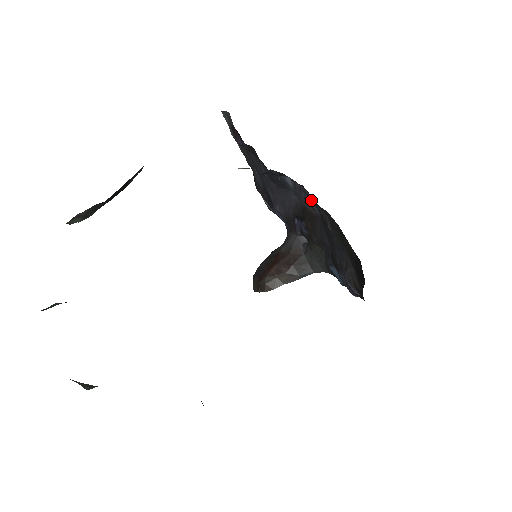
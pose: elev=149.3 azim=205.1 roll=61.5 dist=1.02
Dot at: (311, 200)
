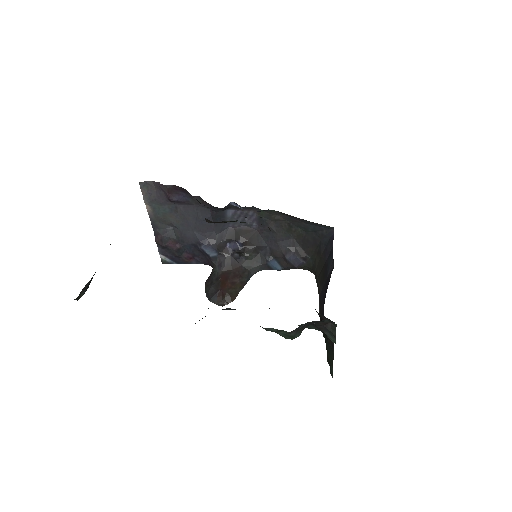
Dot at: (252, 218)
